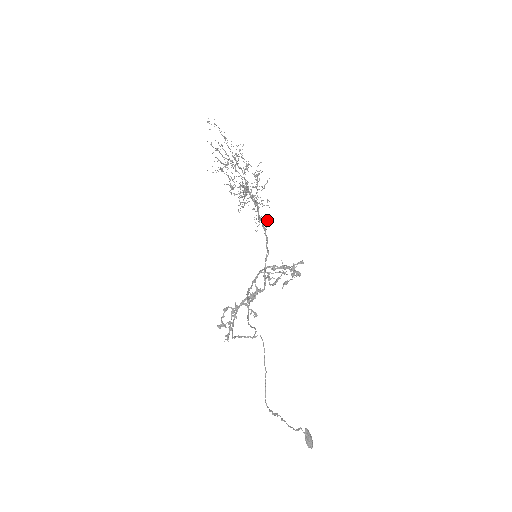
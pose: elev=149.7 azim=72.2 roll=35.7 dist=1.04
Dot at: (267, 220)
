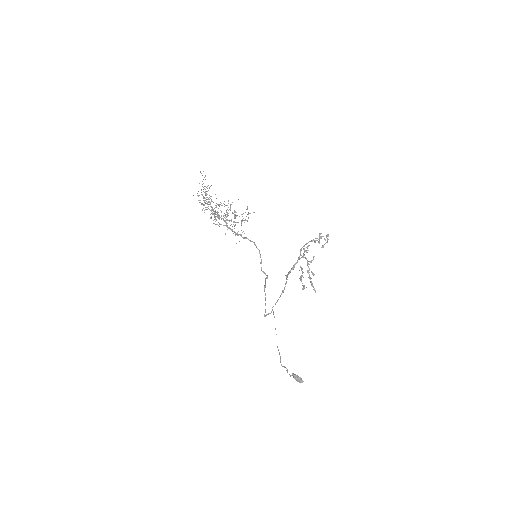
Dot at: (241, 234)
